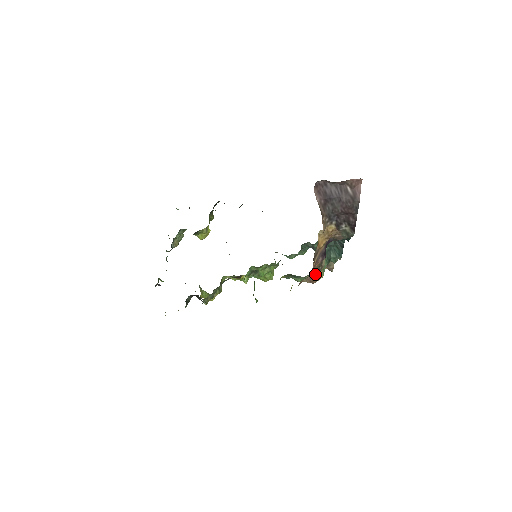
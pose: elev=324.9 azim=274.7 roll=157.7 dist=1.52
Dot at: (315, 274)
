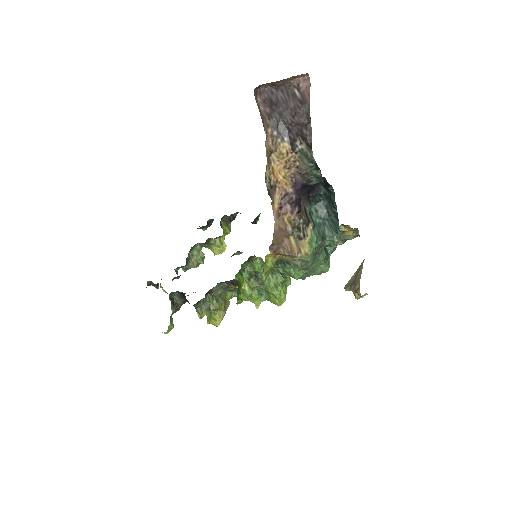
Dot at: (293, 240)
